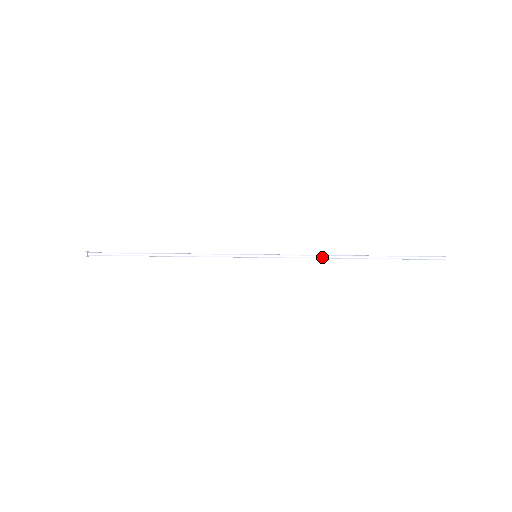
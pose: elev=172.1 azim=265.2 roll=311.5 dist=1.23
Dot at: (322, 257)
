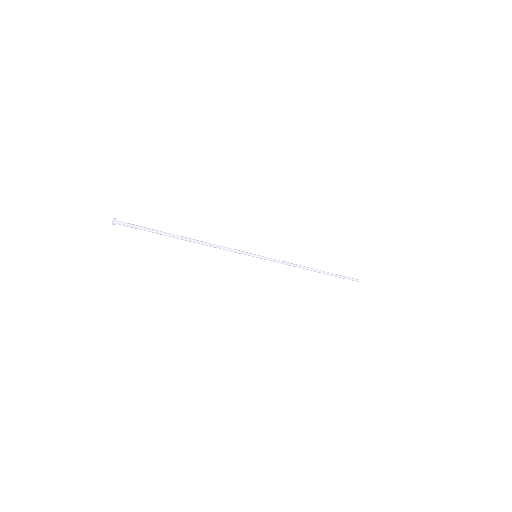
Dot at: (297, 265)
